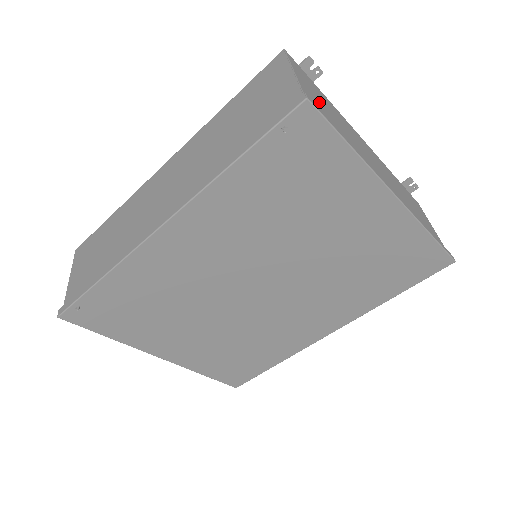
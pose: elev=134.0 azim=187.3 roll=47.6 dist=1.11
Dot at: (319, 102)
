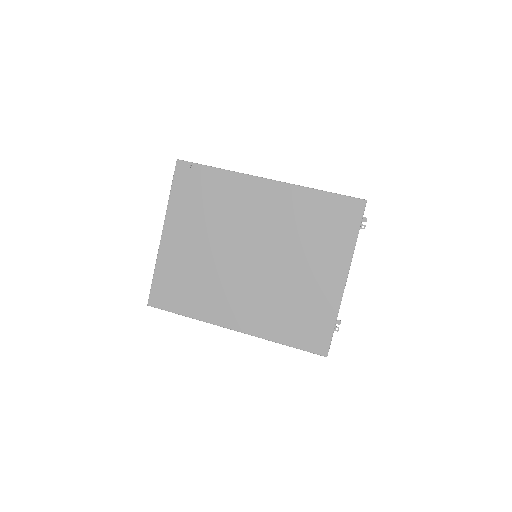
Dot at: occluded
